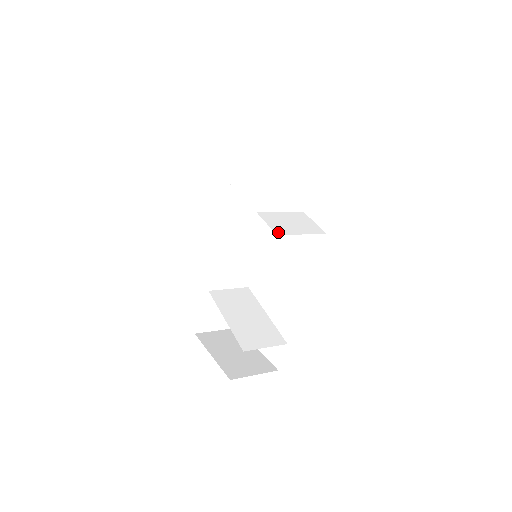
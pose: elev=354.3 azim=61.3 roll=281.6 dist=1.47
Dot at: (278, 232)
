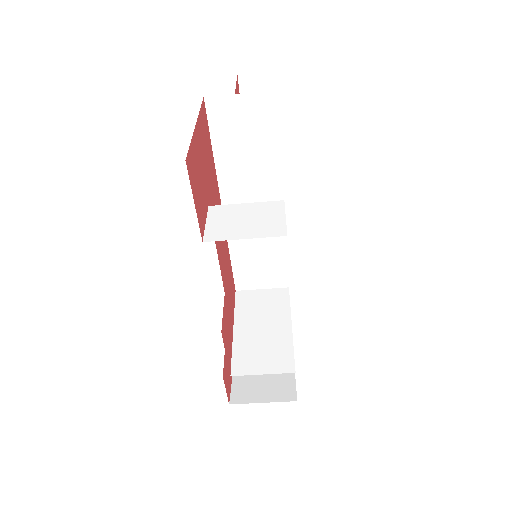
Dot at: (209, 237)
